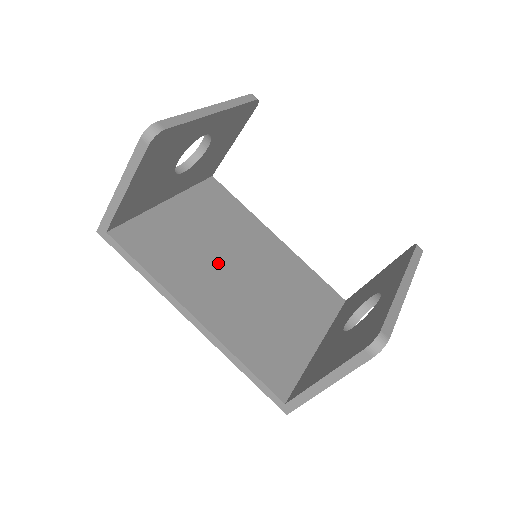
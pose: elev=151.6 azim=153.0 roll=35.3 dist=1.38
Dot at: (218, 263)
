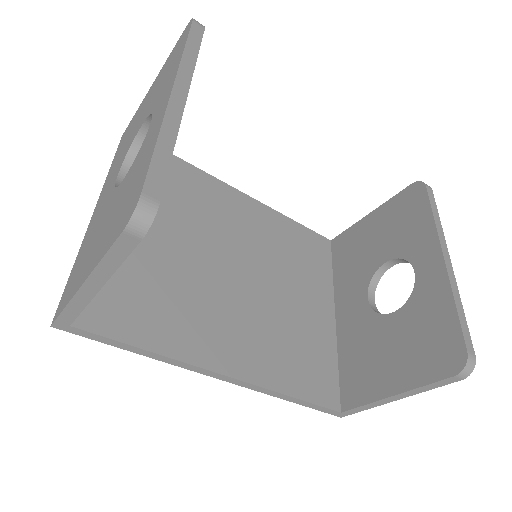
Dot at: (210, 278)
